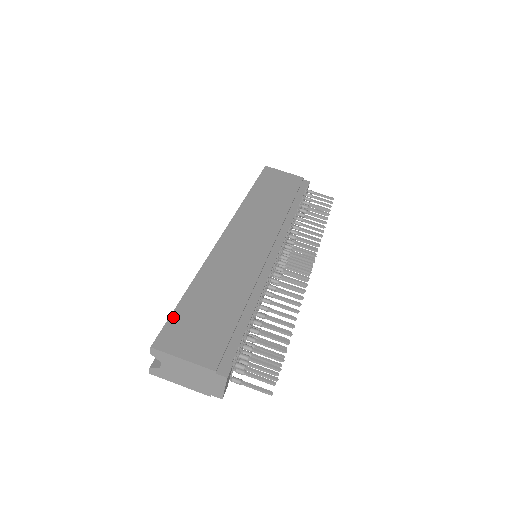
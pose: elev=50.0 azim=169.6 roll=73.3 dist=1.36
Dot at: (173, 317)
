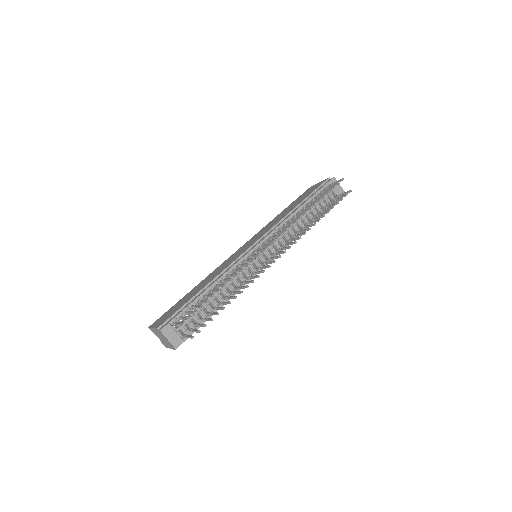
Dot at: (169, 309)
